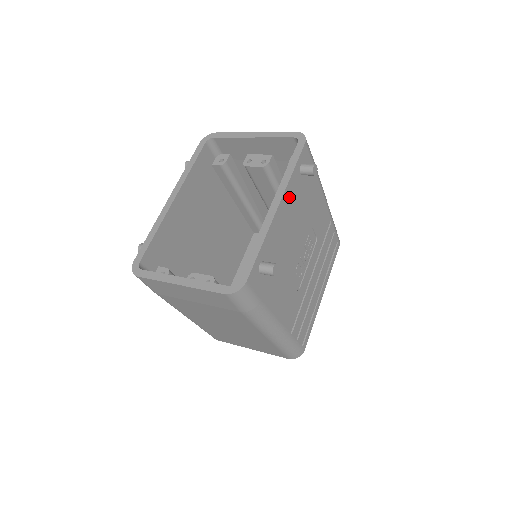
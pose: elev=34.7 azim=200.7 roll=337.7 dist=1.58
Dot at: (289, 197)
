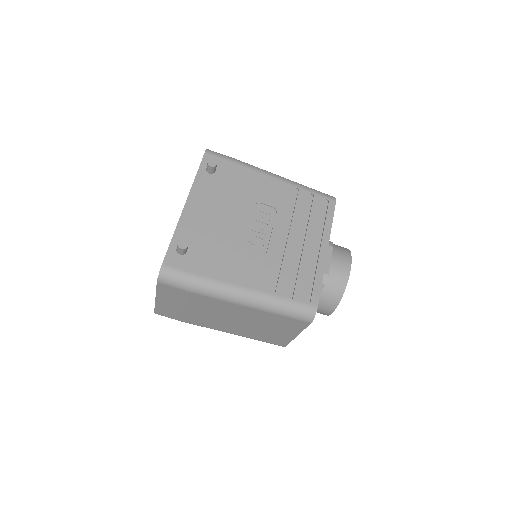
Dot at: (200, 194)
